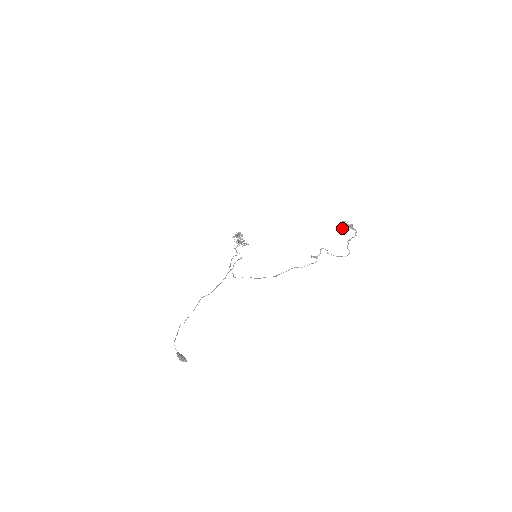
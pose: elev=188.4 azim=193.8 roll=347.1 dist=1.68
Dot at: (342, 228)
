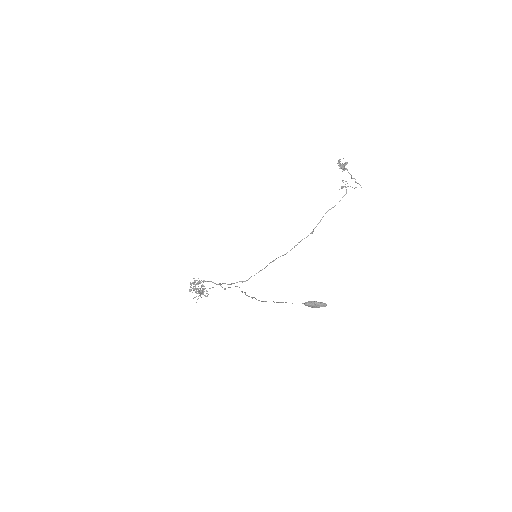
Dot at: (340, 168)
